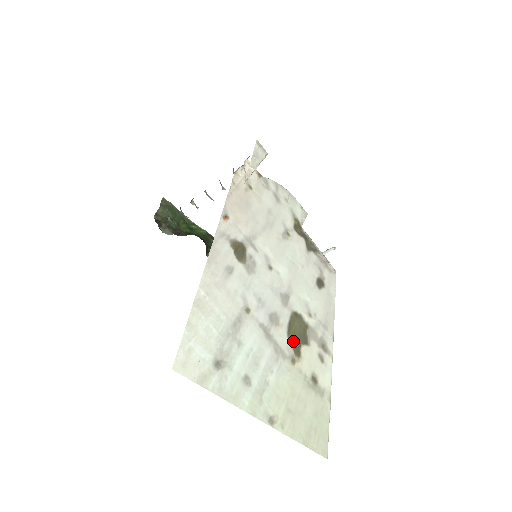
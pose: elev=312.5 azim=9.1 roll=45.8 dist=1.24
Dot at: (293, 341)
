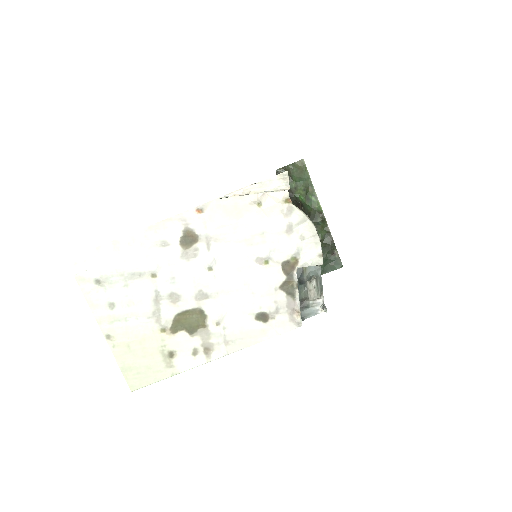
Dot at: (178, 322)
